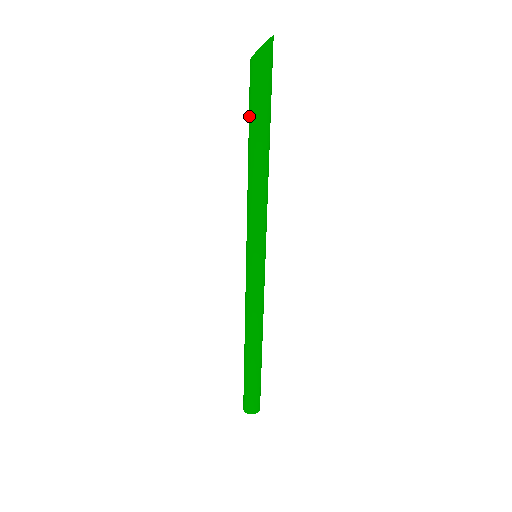
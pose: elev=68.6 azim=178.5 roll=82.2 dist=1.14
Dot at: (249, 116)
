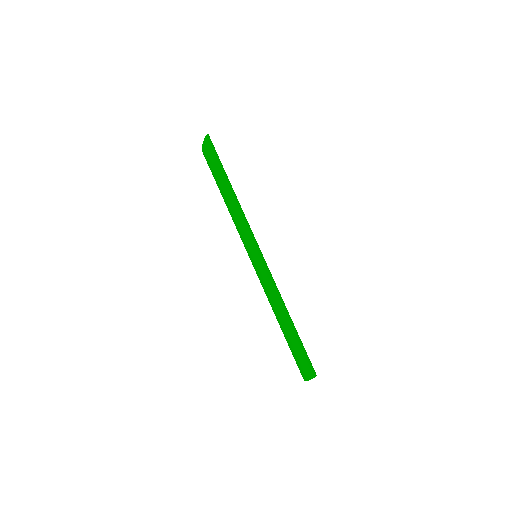
Dot at: (214, 177)
